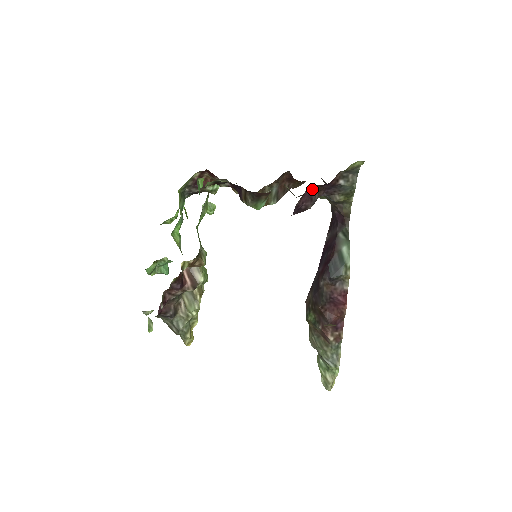
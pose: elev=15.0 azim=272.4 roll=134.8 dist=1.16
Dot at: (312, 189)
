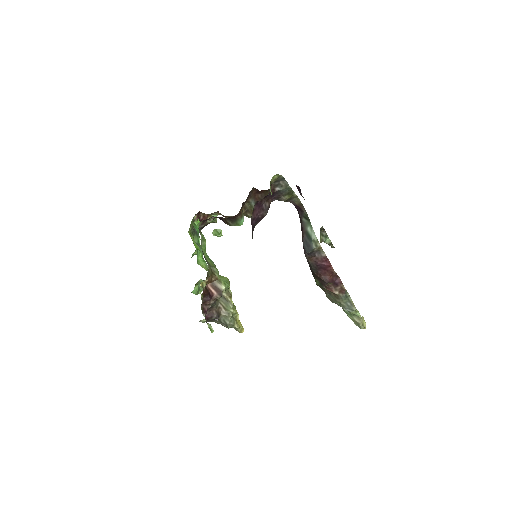
Dot at: (259, 203)
